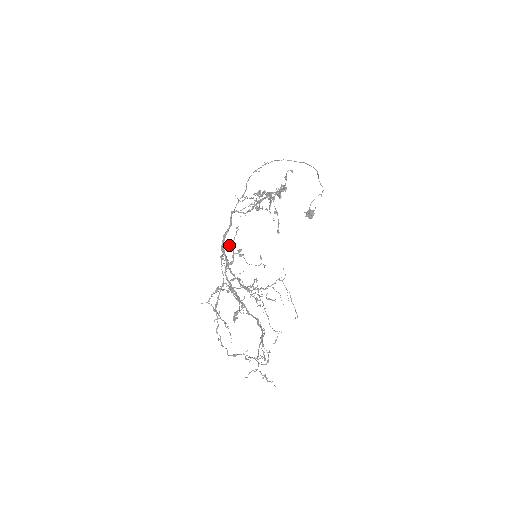
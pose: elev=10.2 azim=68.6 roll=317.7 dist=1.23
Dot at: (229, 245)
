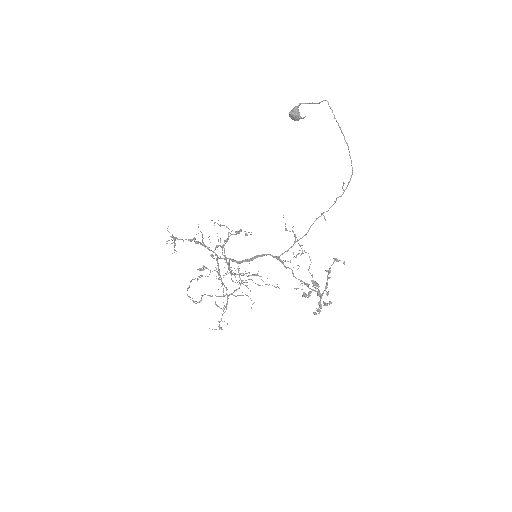
Dot at: occluded
